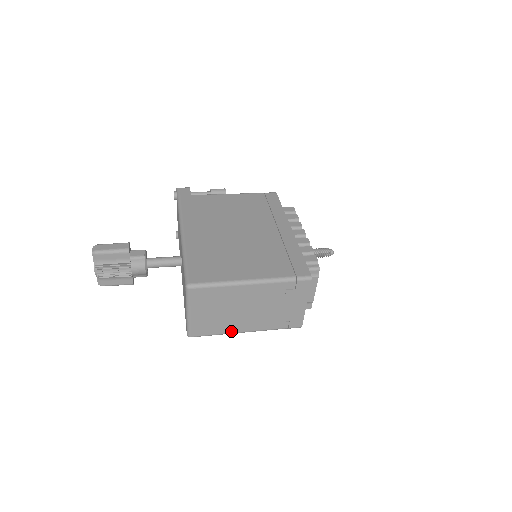
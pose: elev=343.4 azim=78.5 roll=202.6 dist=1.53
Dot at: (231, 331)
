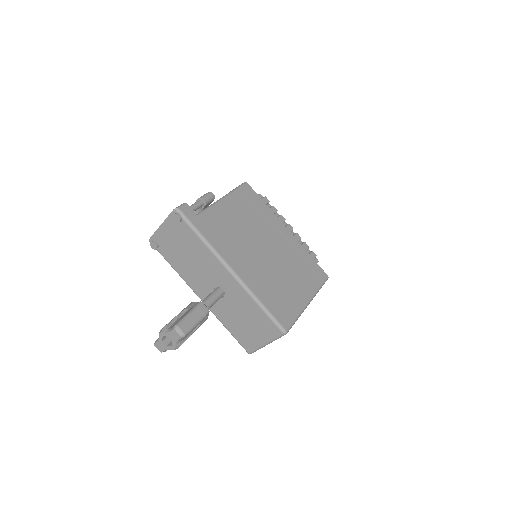
Dot at: occluded
